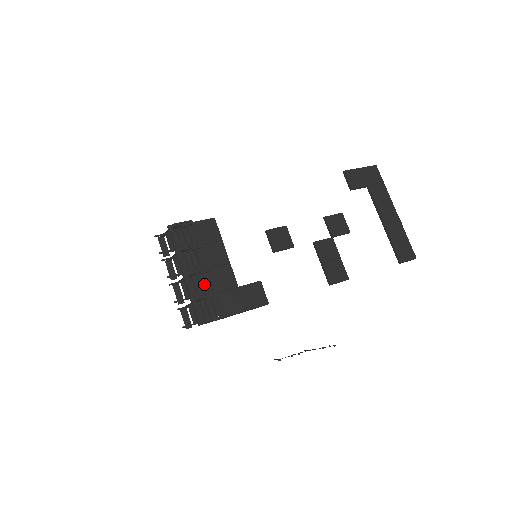
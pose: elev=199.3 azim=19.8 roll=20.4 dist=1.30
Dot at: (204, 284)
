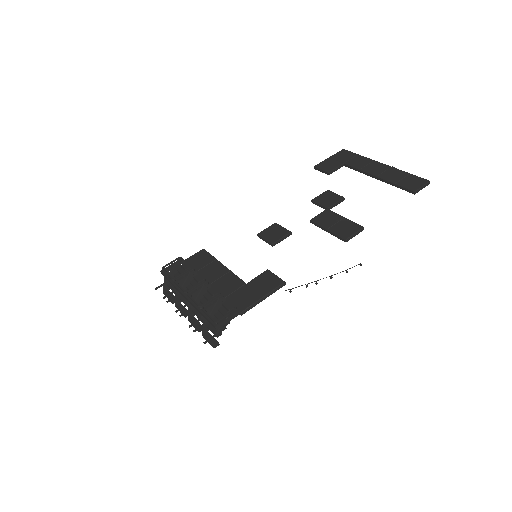
Dot at: occluded
